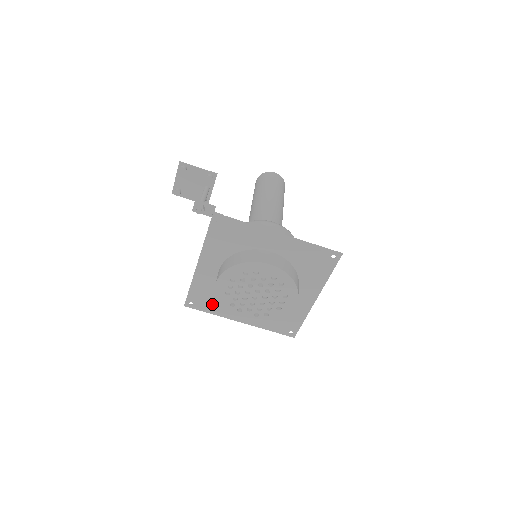
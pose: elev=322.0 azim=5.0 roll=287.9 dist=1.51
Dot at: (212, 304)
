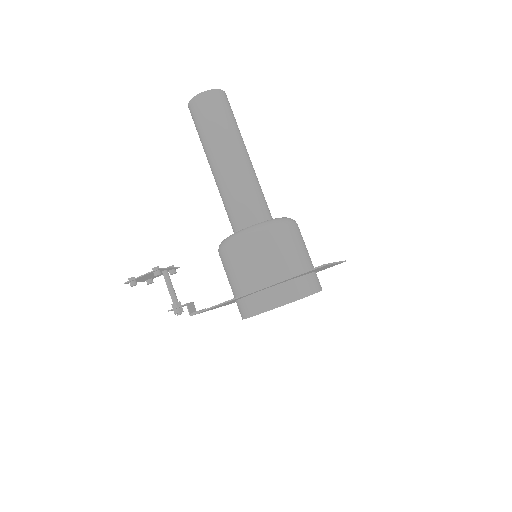
Dot at: occluded
